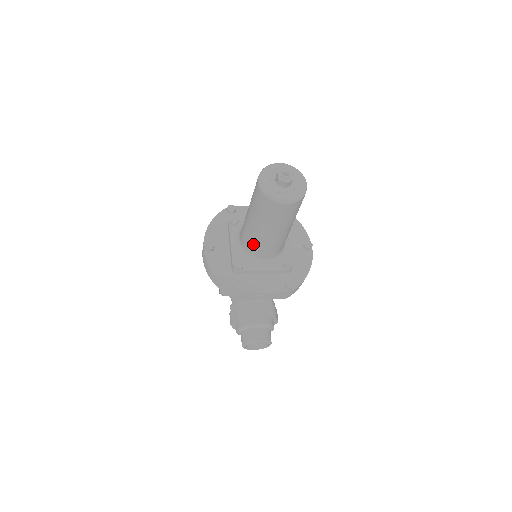
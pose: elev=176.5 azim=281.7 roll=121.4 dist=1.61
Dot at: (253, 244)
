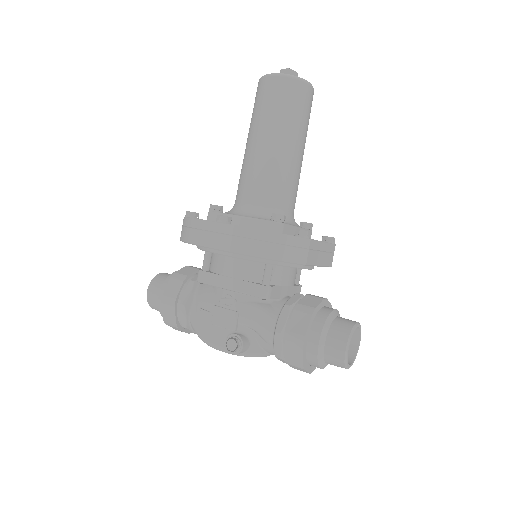
Dot at: (281, 182)
